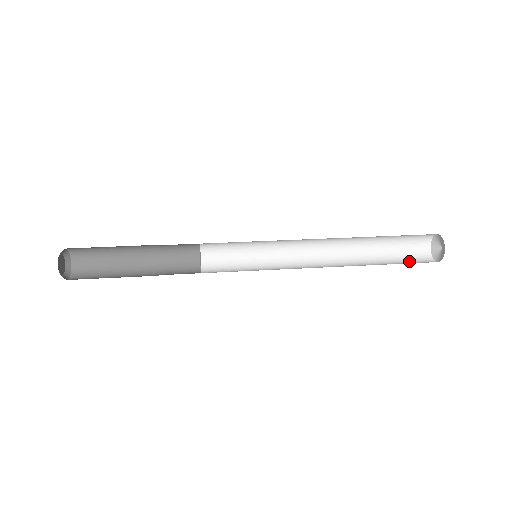
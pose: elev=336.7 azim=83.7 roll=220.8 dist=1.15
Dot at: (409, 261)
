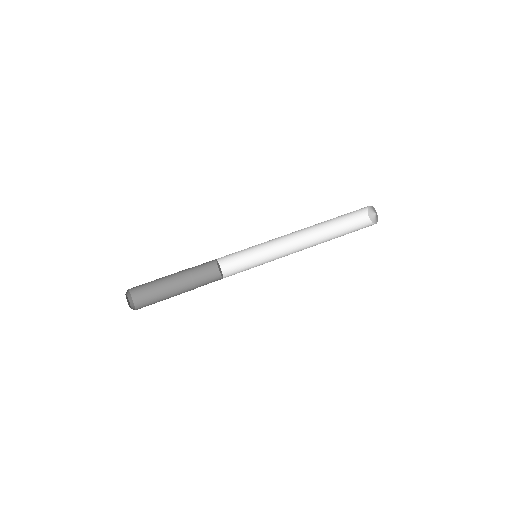
Dot at: (358, 229)
